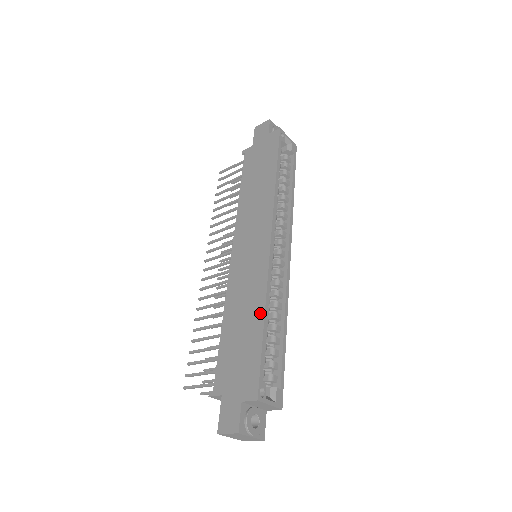
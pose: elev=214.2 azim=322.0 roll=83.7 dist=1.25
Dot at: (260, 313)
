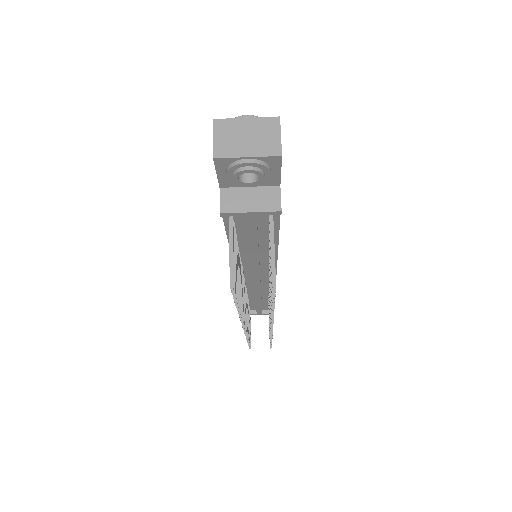
Dot at: occluded
